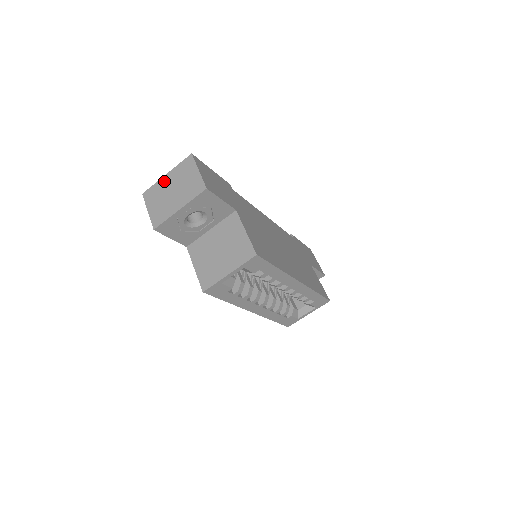
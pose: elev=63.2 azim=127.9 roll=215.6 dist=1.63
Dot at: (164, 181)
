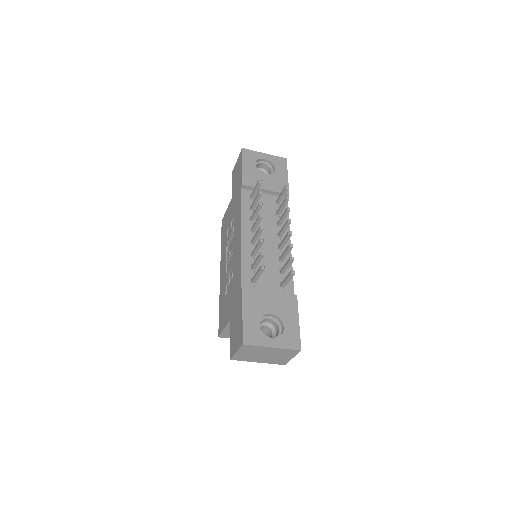
Dot at: (266, 349)
